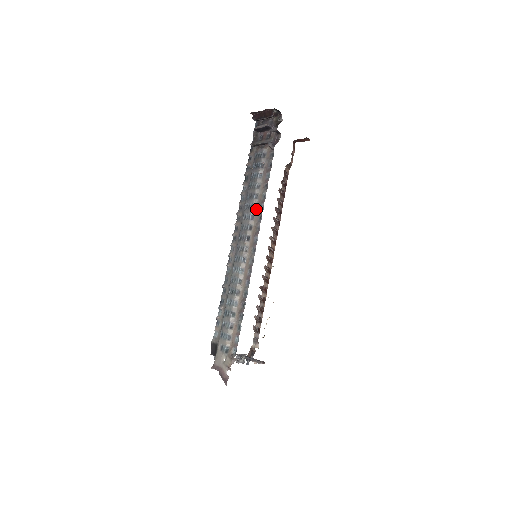
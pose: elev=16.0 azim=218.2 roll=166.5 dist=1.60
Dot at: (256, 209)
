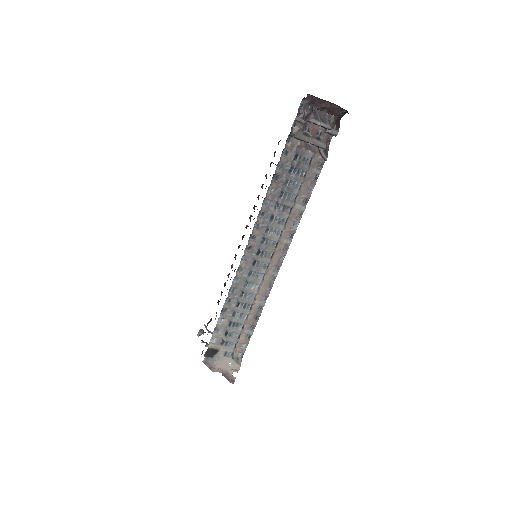
Dot at: (287, 224)
